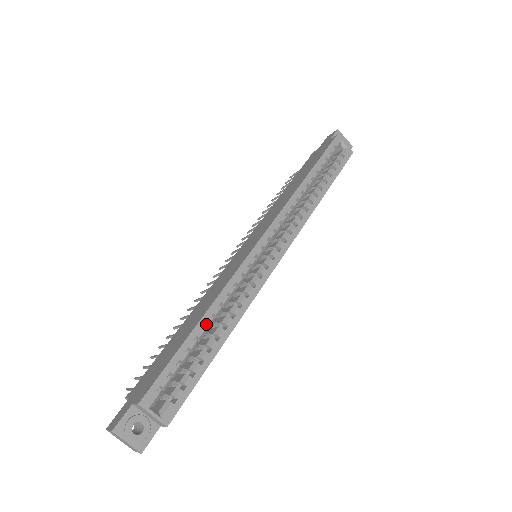
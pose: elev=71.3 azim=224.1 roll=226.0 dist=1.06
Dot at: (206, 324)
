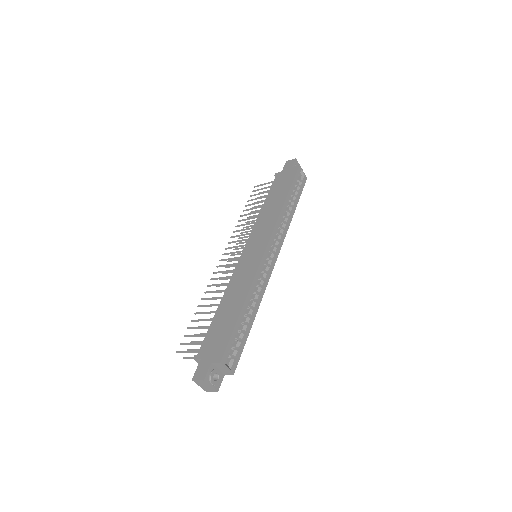
Dot at: (246, 308)
